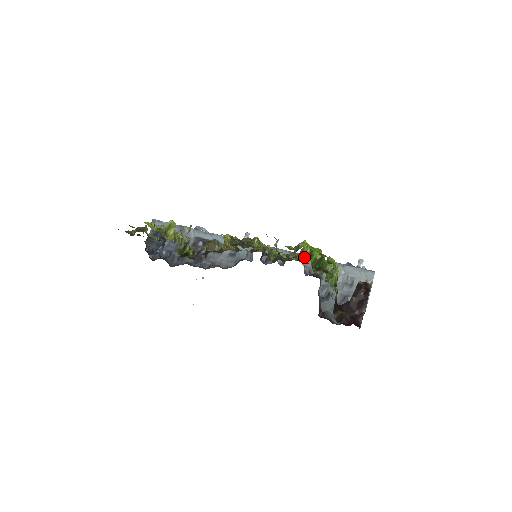
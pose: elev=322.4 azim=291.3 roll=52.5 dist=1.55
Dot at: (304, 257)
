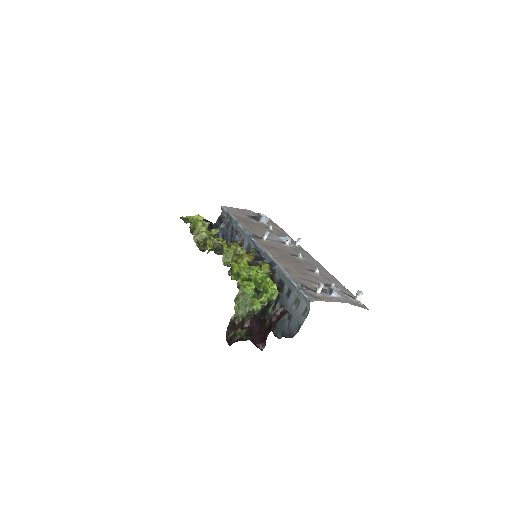
Dot at: (277, 268)
